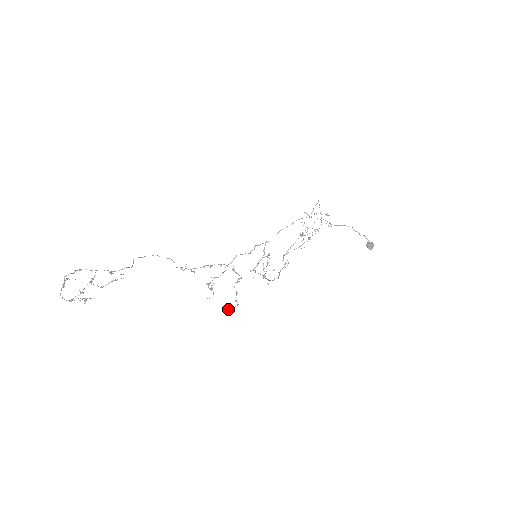
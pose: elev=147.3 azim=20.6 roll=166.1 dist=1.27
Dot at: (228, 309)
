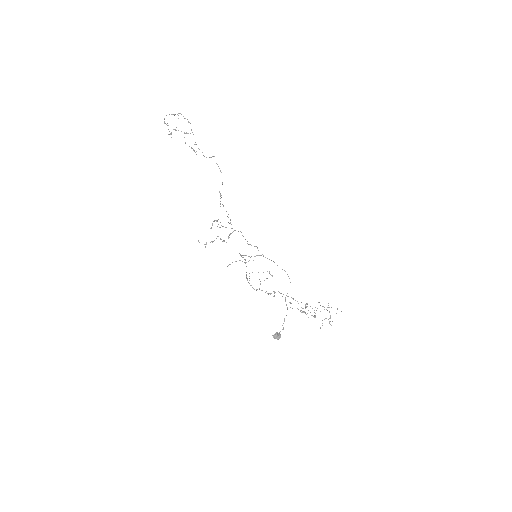
Dot at: occluded
